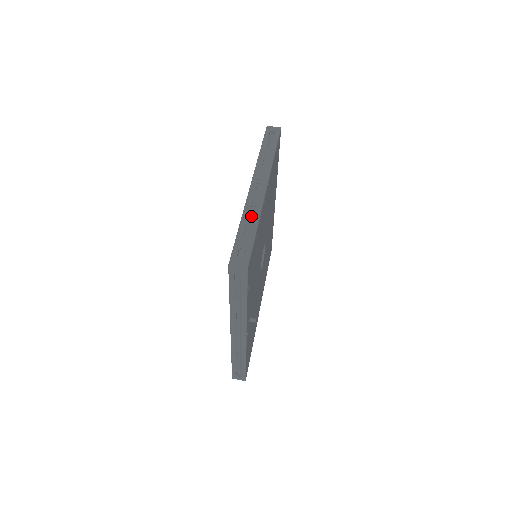
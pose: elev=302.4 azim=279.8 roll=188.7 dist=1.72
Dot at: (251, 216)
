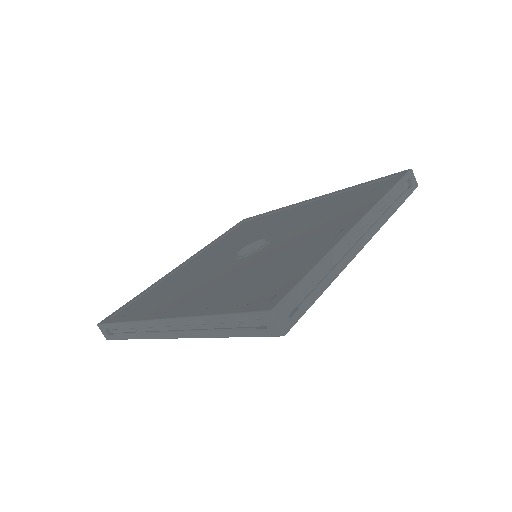
Dot at: (331, 263)
